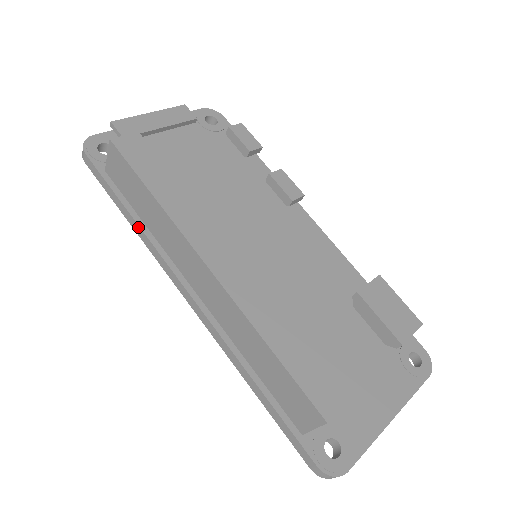
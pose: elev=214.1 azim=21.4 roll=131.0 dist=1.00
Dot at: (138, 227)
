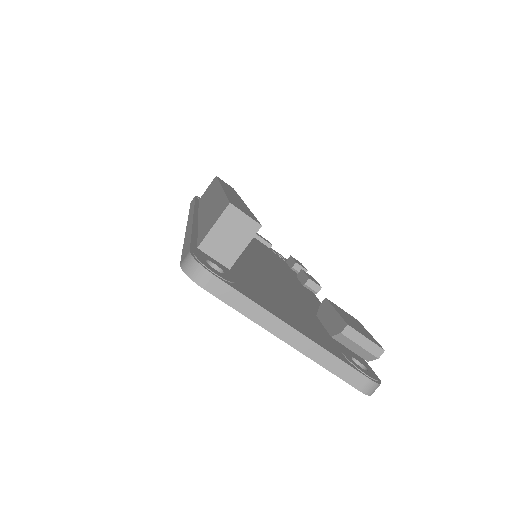
Dot at: (193, 205)
